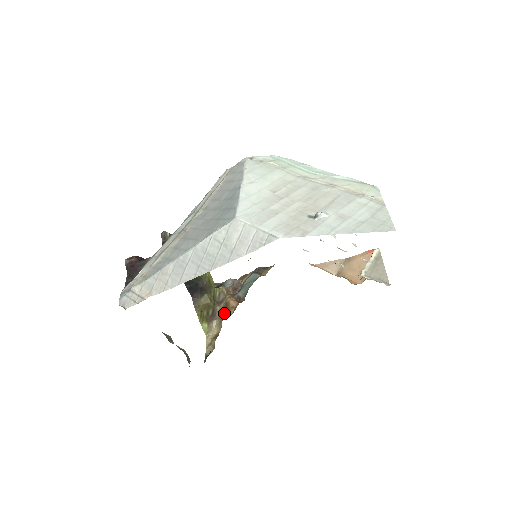
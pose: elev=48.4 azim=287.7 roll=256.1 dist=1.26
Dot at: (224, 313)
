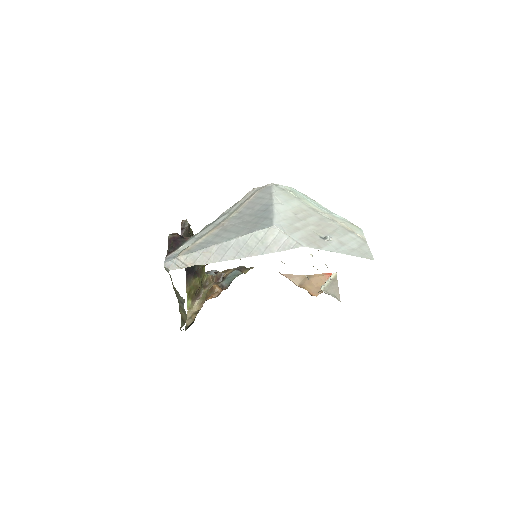
Dot at: (208, 295)
